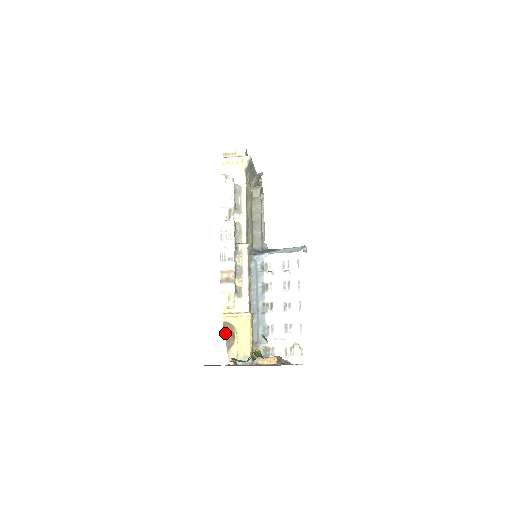
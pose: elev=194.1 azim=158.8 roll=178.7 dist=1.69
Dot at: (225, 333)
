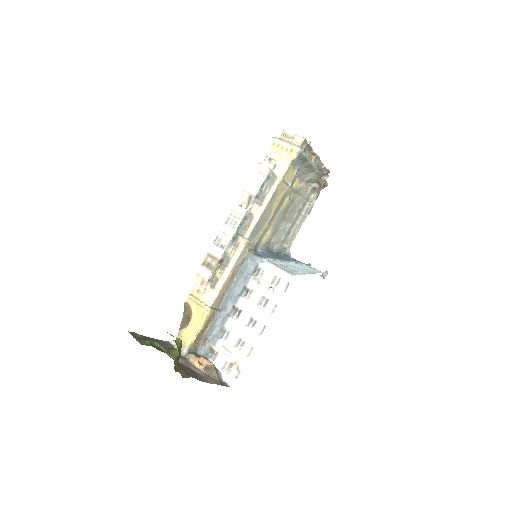
Dot at: (184, 313)
